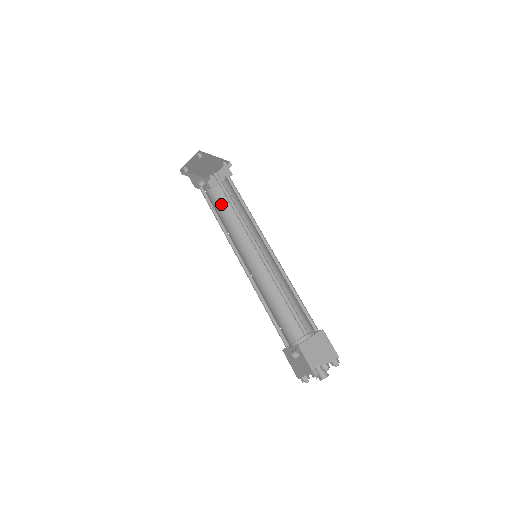
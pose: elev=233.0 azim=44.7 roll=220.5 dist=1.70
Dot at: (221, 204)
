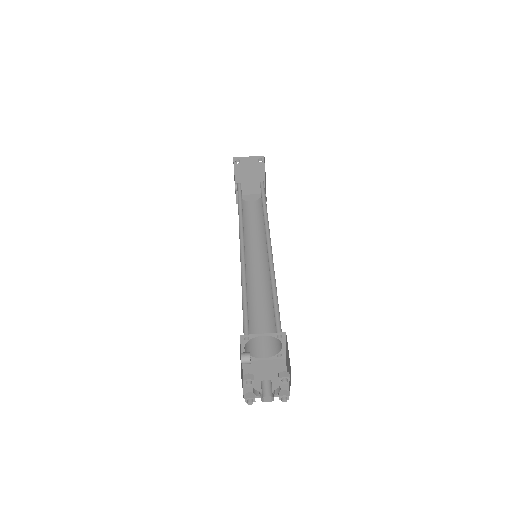
Dot at: occluded
